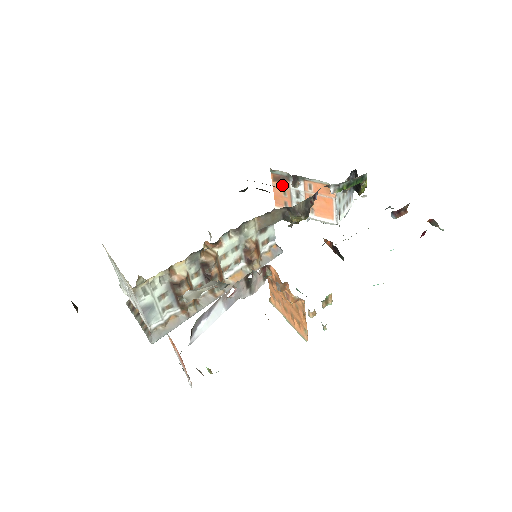
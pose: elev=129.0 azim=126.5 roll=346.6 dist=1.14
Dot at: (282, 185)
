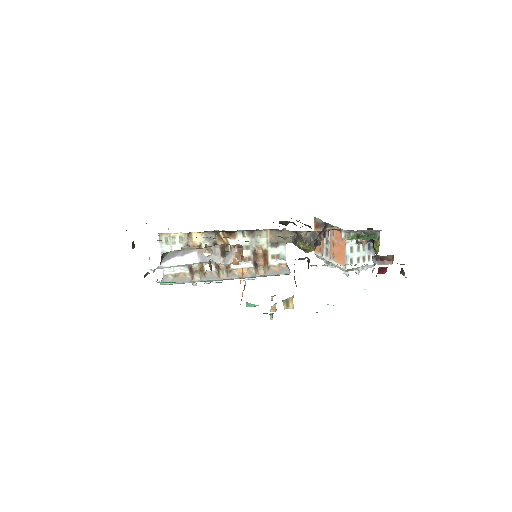
Dot at: occluded
